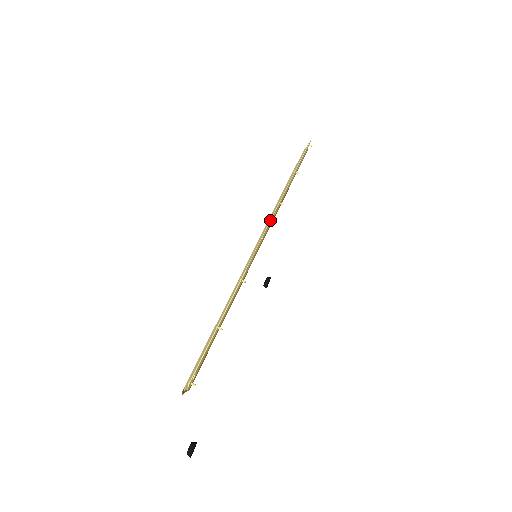
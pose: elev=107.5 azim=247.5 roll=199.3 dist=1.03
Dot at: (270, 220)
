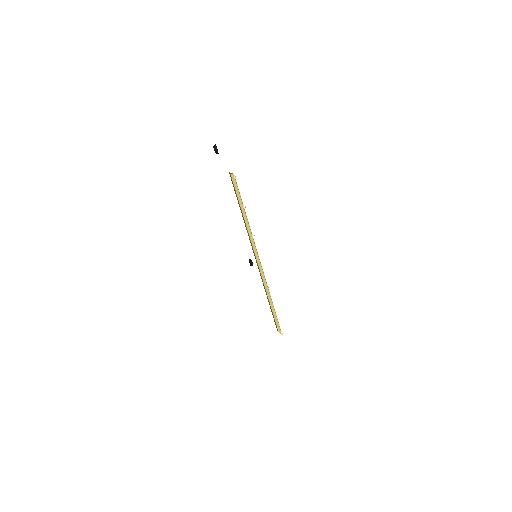
Dot at: occluded
